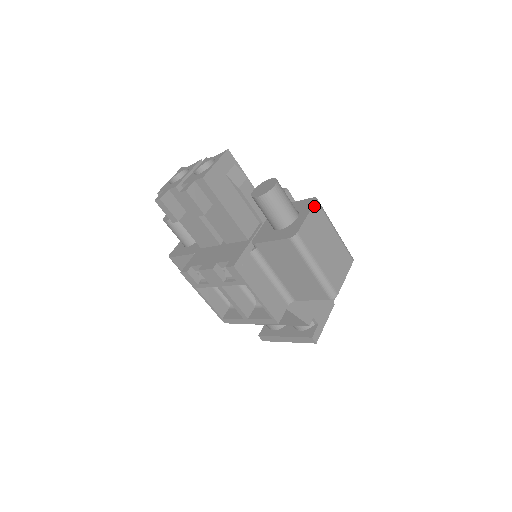
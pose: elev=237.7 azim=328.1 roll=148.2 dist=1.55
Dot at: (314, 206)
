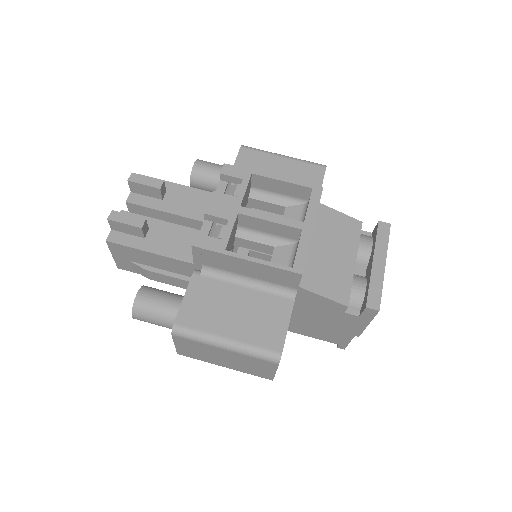
Dot at: occluded
